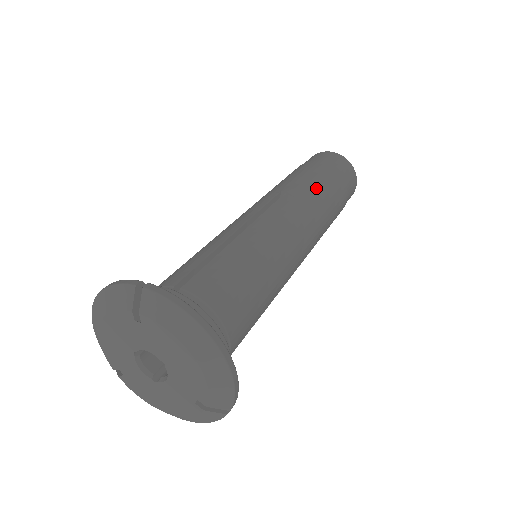
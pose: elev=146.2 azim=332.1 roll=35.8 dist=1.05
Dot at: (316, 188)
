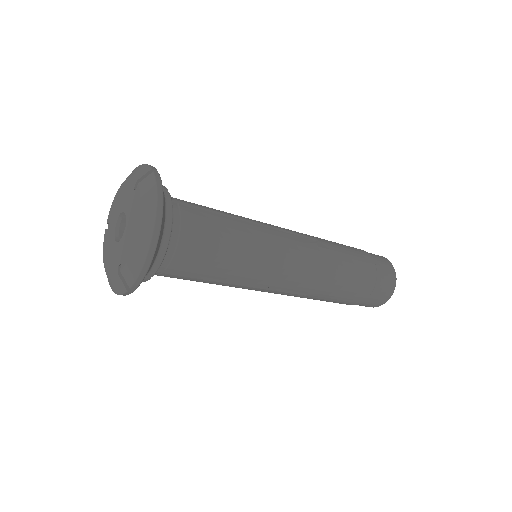
Dot at: (343, 260)
